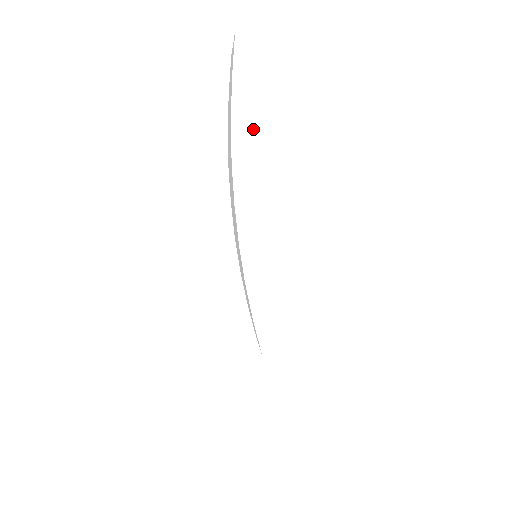
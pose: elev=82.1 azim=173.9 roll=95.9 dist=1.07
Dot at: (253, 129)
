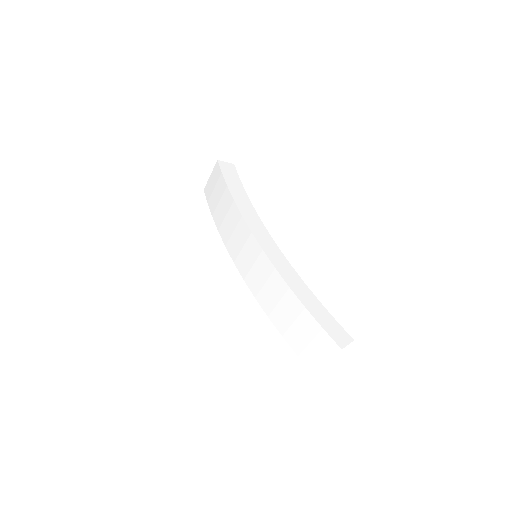
Dot at: (239, 190)
